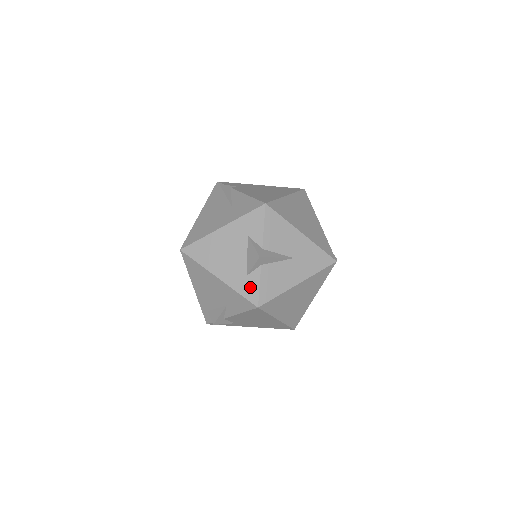
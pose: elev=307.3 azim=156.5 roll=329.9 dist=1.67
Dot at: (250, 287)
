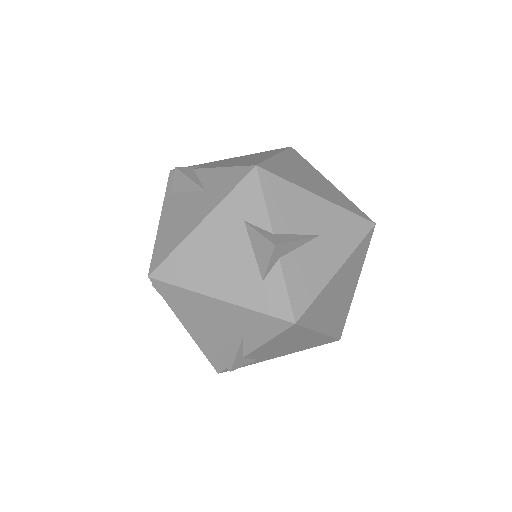
Dot at: (273, 297)
